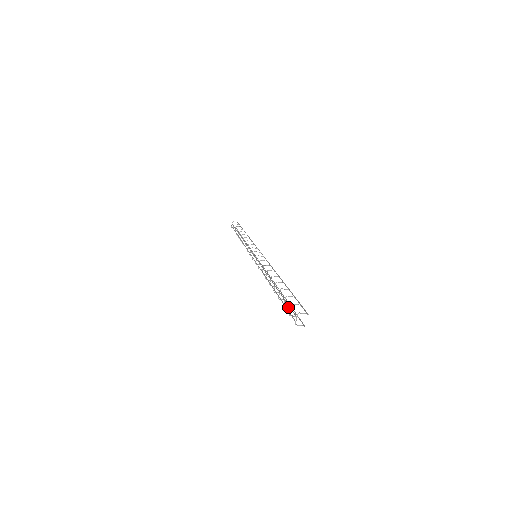
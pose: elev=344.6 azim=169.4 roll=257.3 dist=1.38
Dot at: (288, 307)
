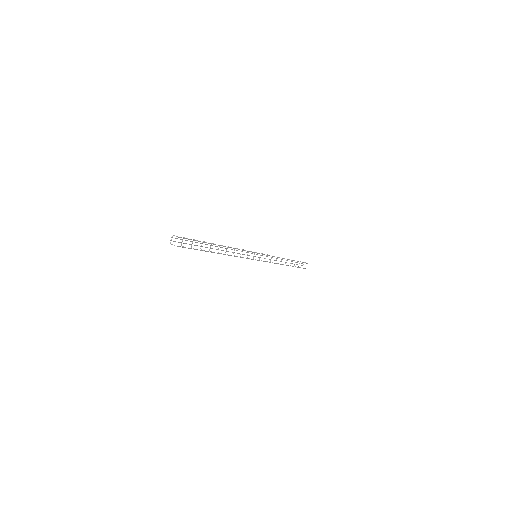
Dot at: occluded
